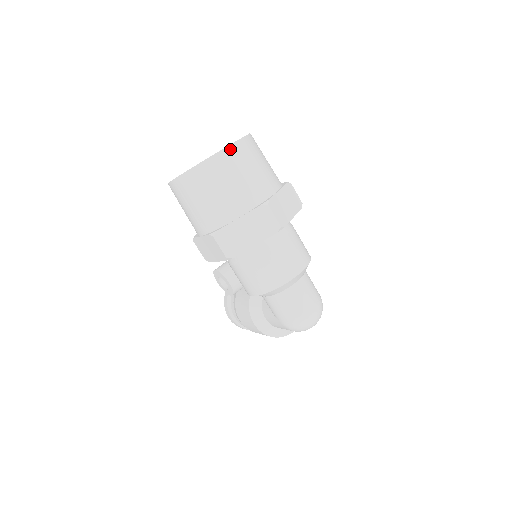
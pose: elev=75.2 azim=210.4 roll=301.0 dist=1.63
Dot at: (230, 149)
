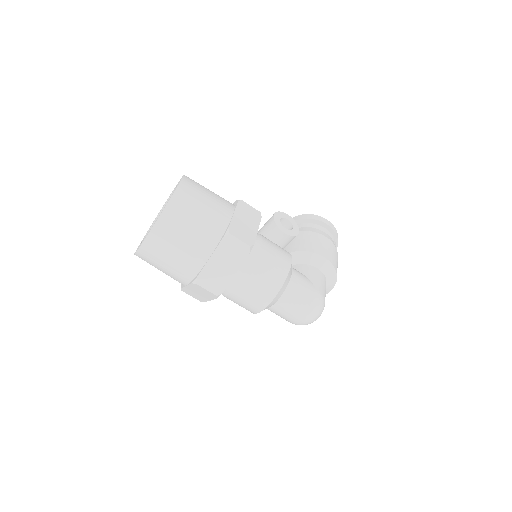
Dot at: (146, 244)
